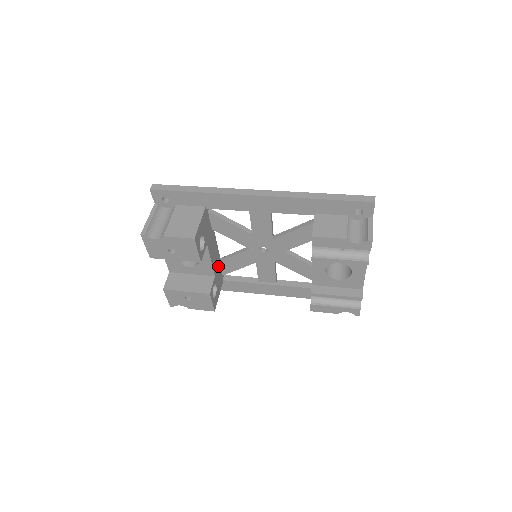
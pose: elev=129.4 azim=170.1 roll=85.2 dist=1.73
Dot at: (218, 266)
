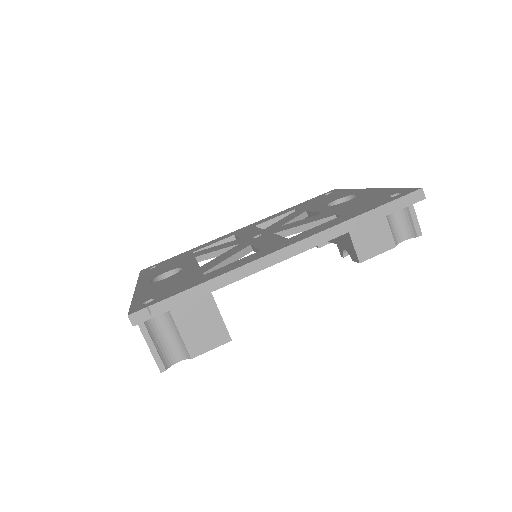
Dot at: occluded
